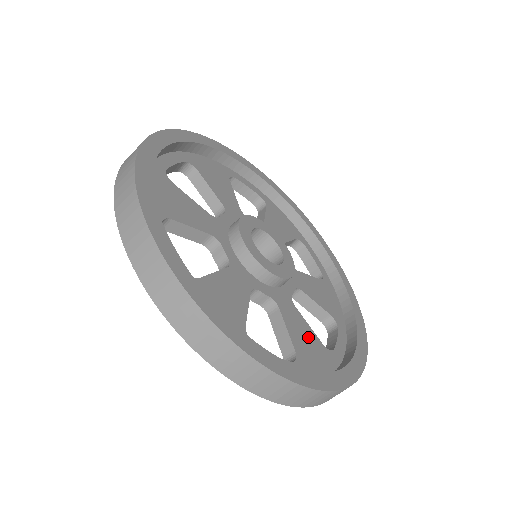
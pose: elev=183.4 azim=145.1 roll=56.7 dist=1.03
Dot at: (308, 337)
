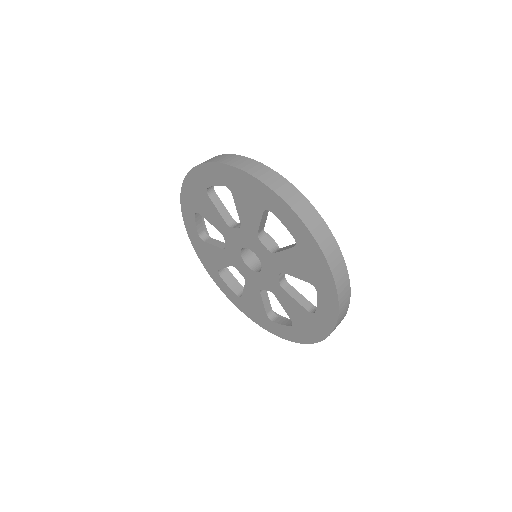
Dot at: occluded
